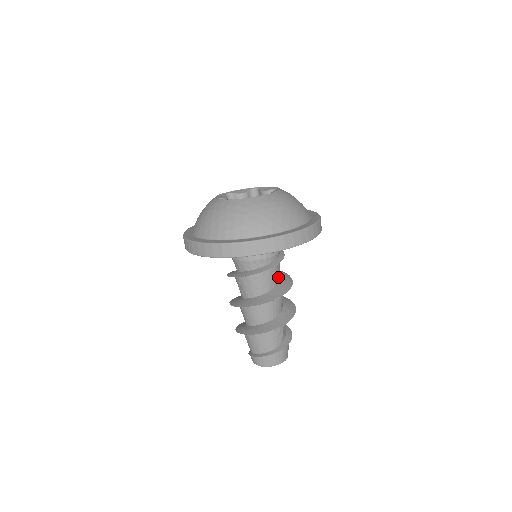
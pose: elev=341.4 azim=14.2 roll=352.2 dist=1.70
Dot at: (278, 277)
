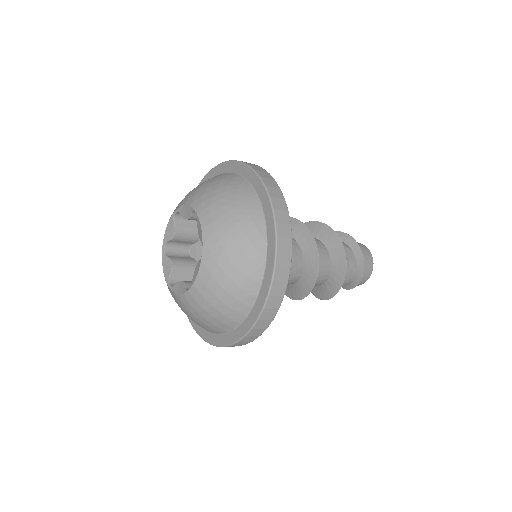
Dot at: (295, 249)
